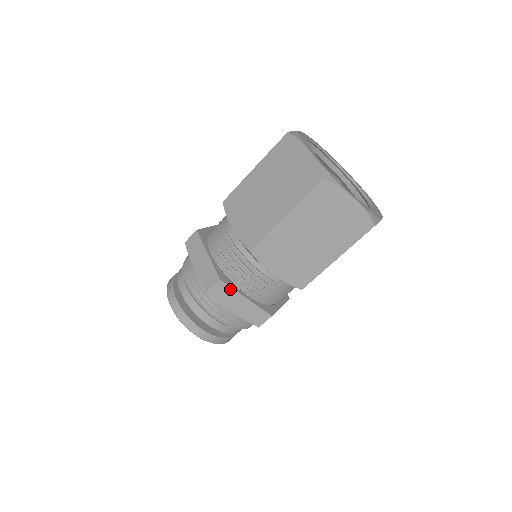
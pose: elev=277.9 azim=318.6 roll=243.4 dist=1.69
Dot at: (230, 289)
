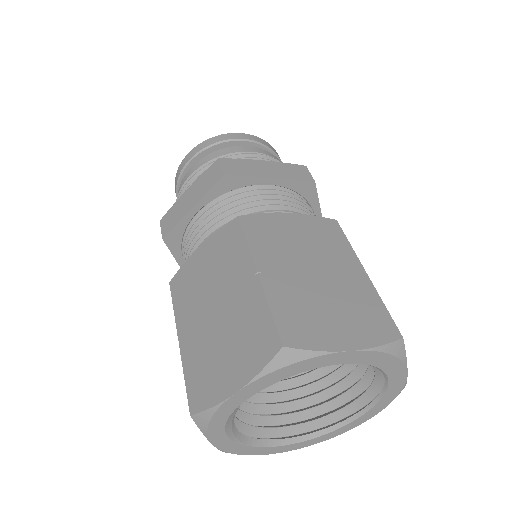
Dot at: (170, 249)
